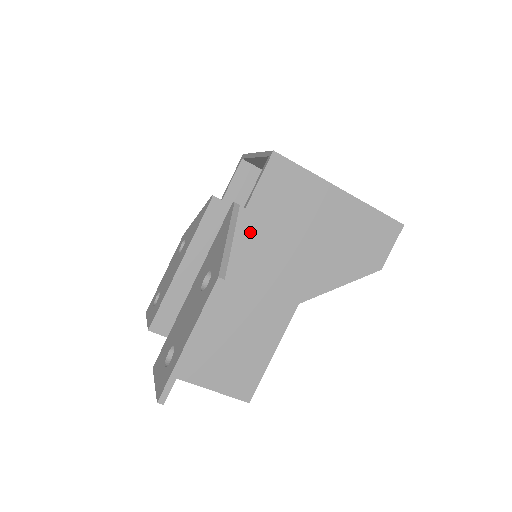
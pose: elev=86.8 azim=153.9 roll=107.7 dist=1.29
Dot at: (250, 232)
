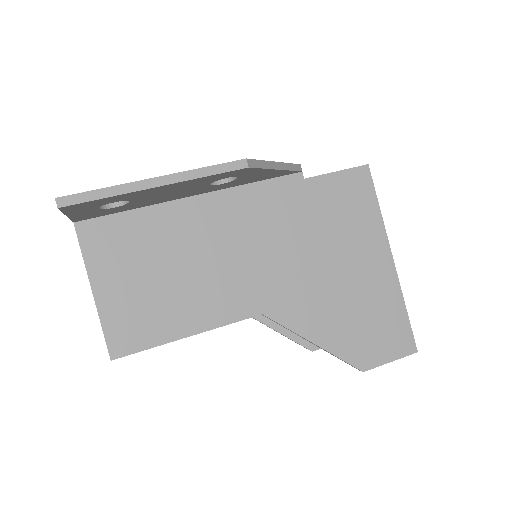
Dot at: (288, 201)
